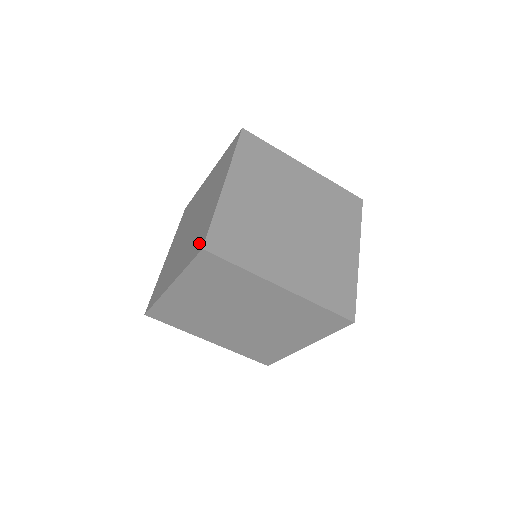
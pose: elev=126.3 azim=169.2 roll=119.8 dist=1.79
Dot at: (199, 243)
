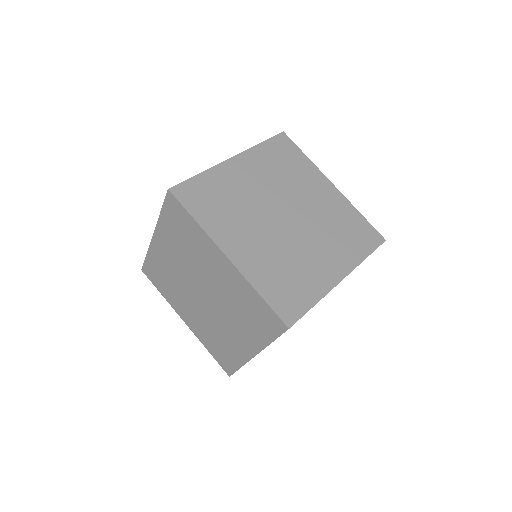
Dot at: occluded
